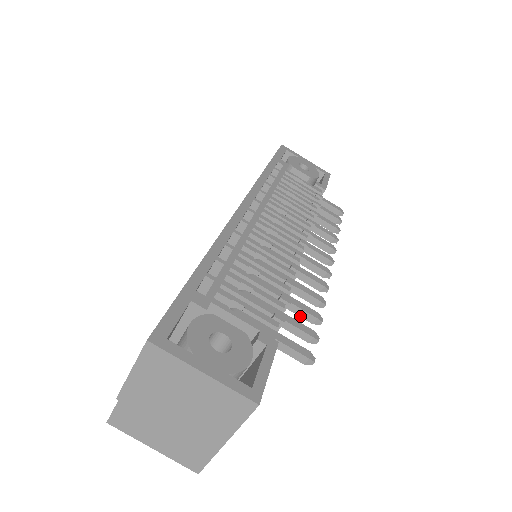
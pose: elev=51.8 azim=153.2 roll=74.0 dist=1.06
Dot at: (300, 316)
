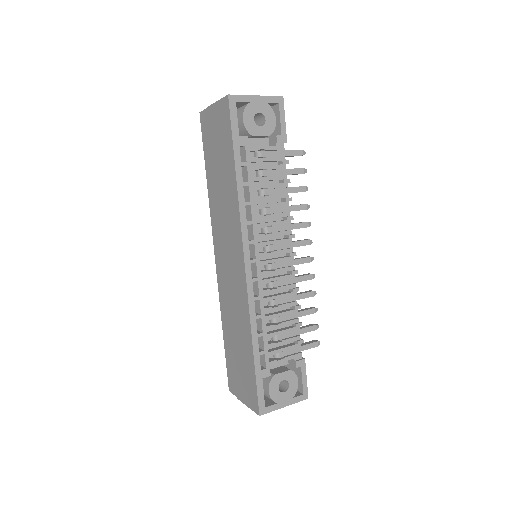
Dot at: (305, 314)
